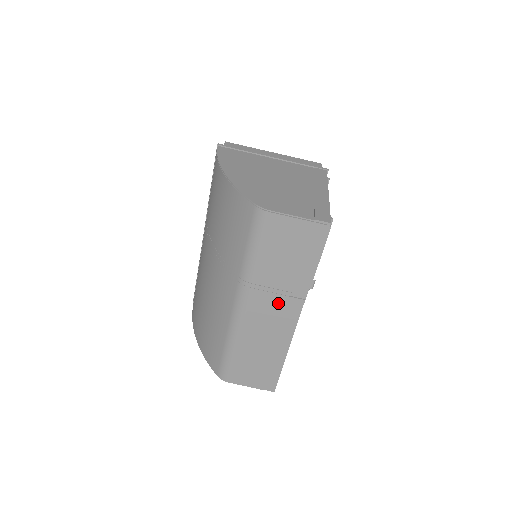
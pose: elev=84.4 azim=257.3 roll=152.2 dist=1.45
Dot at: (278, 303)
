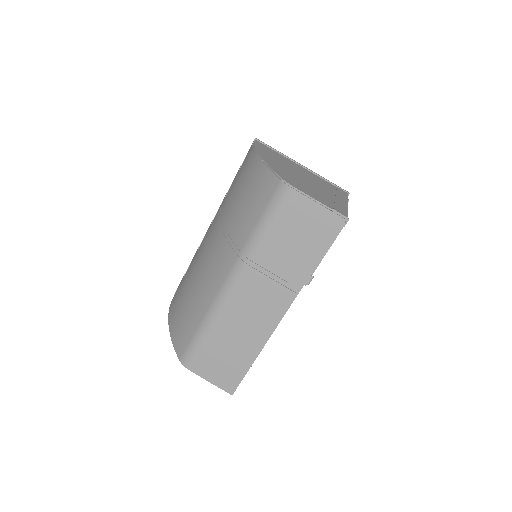
Dot at: (270, 290)
